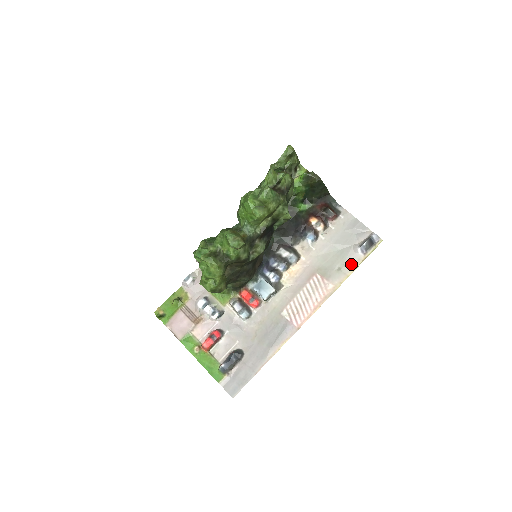
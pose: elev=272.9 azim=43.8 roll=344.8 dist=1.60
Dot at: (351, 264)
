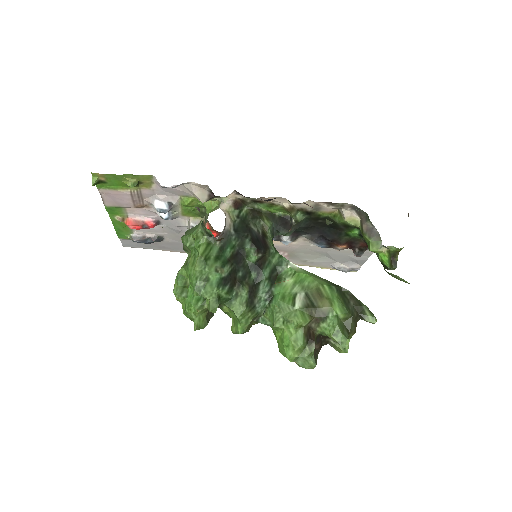
Dot at: (317, 265)
